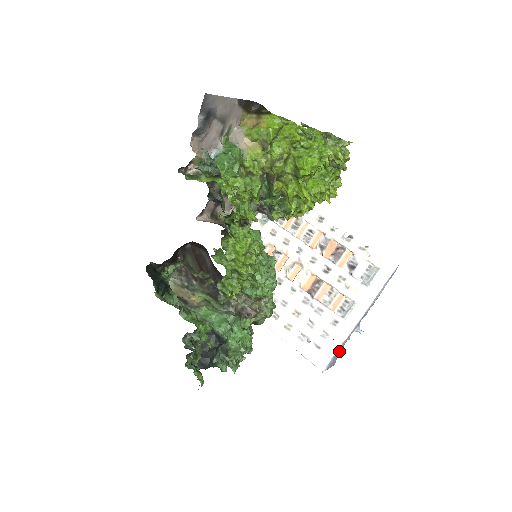
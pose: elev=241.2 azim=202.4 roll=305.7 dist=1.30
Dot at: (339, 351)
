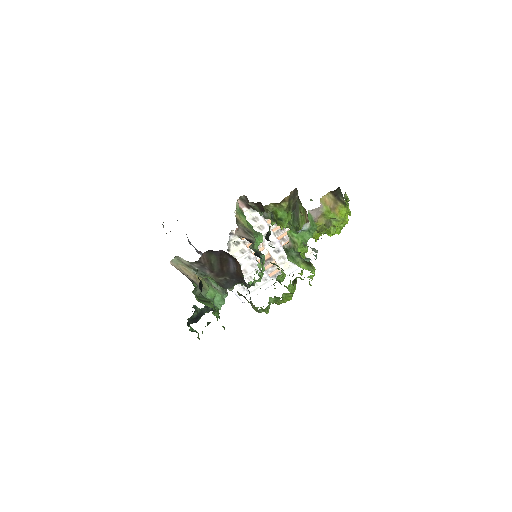
Dot at: occluded
